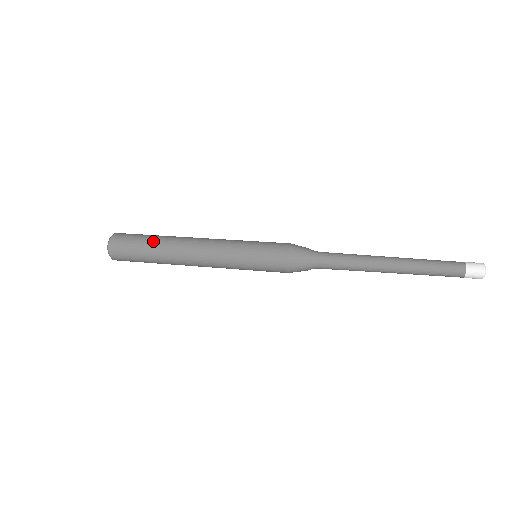
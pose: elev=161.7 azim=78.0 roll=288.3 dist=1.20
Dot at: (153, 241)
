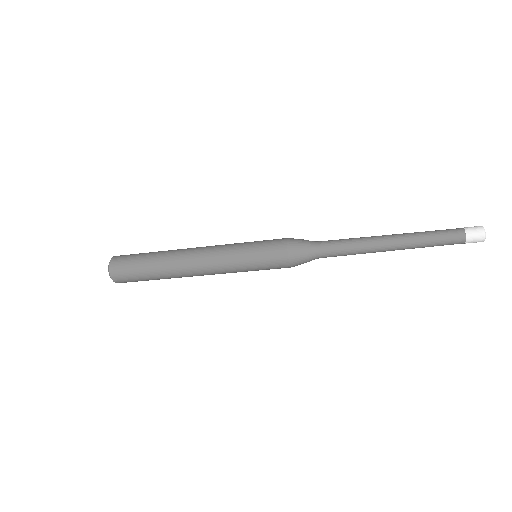
Dot at: occluded
